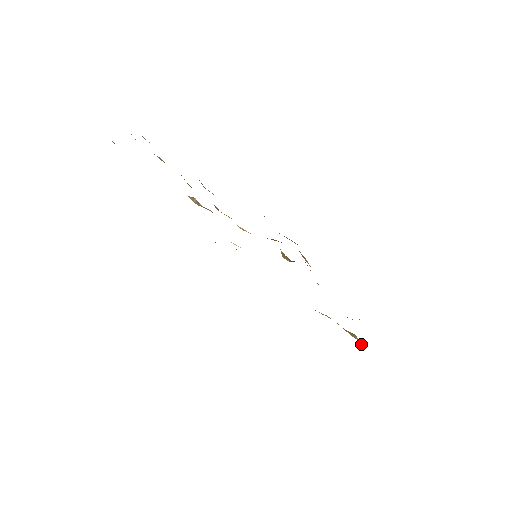
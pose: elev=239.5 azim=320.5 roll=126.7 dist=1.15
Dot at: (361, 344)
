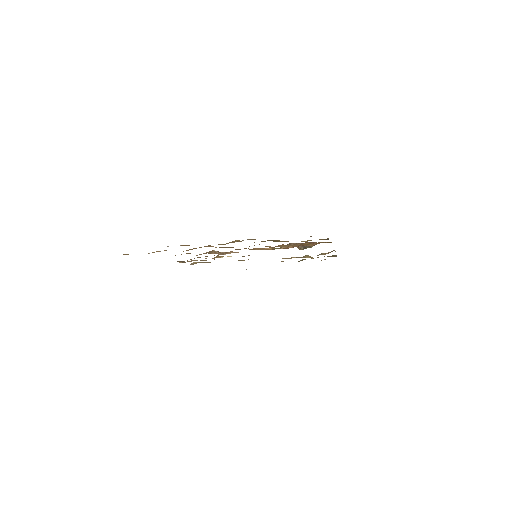
Dot at: occluded
